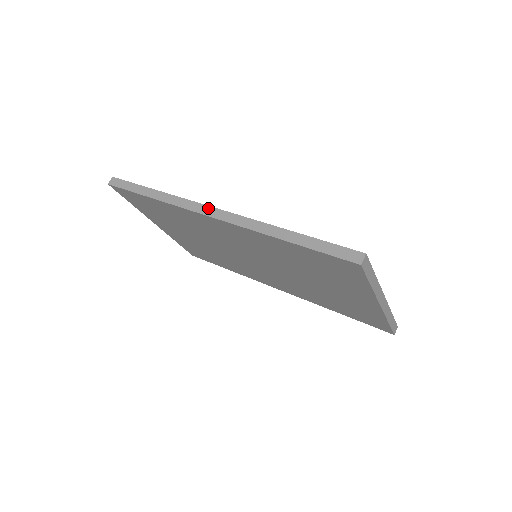
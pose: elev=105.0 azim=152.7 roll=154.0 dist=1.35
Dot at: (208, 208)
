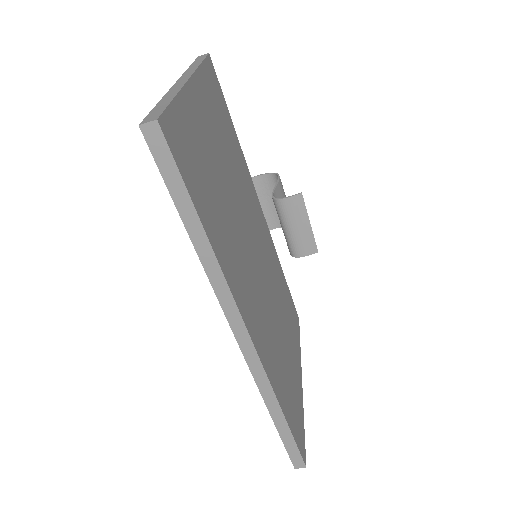
Dot at: (245, 334)
